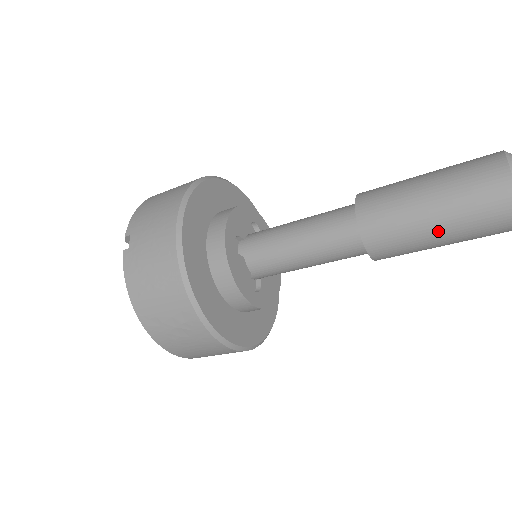
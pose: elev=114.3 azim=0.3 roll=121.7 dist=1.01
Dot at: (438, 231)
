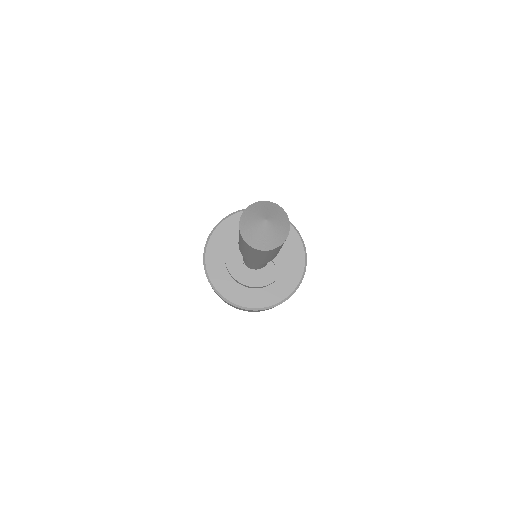
Dot at: occluded
